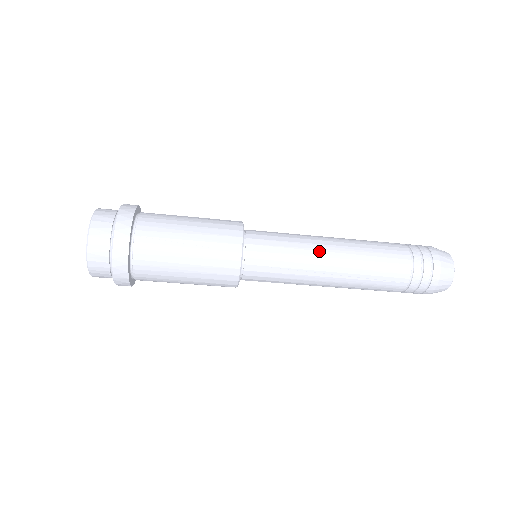
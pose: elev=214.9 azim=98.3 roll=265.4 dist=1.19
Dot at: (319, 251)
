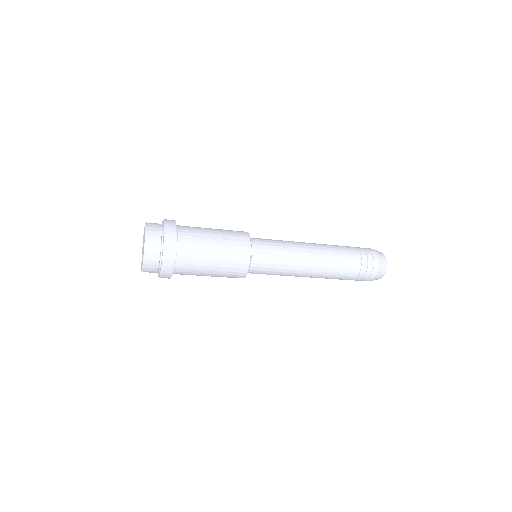
Dot at: (297, 274)
